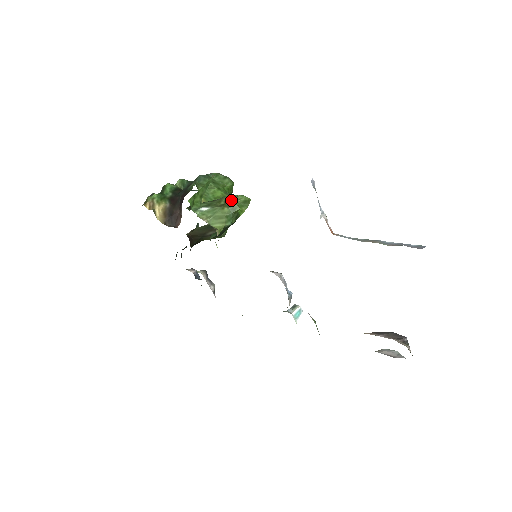
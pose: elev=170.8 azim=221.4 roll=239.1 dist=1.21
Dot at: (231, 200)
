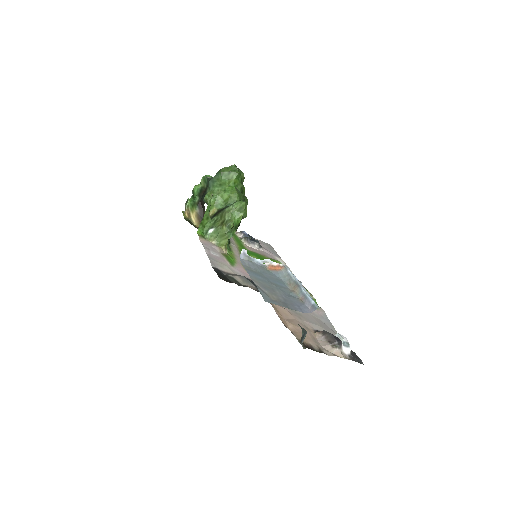
Dot at: (228, 215)
